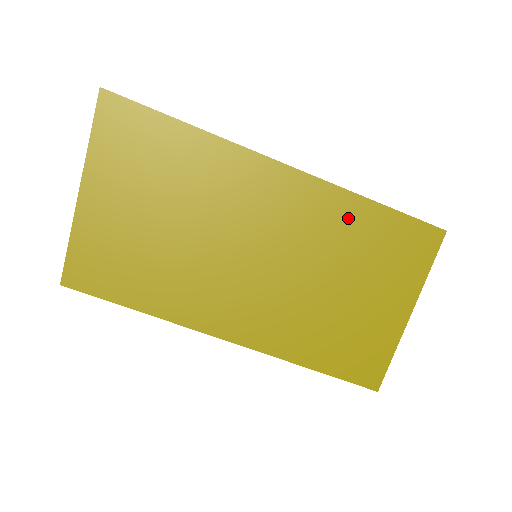
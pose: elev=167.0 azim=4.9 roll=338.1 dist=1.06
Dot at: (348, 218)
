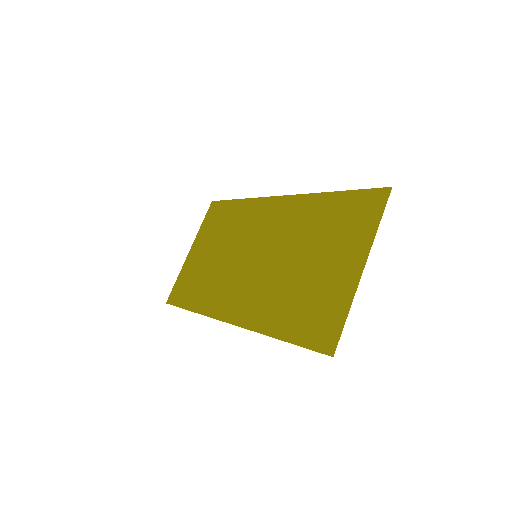
Dot at: (315, 210)
